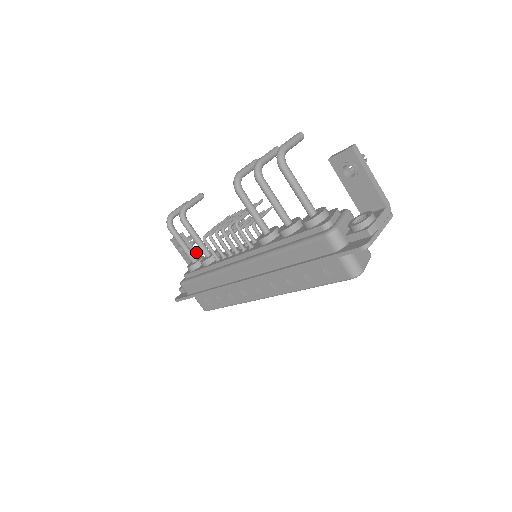
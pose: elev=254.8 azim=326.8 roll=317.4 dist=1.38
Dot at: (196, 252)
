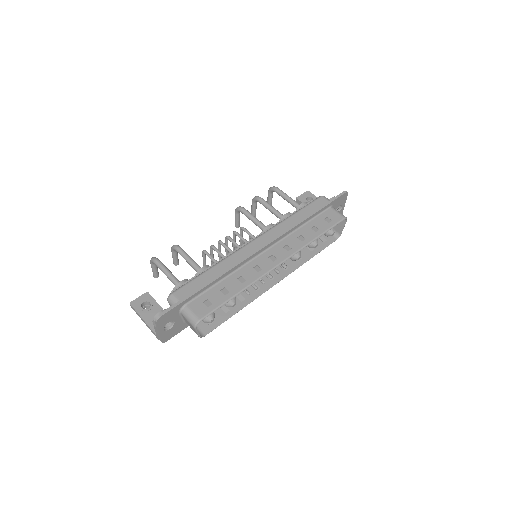
Dot at: occluded
